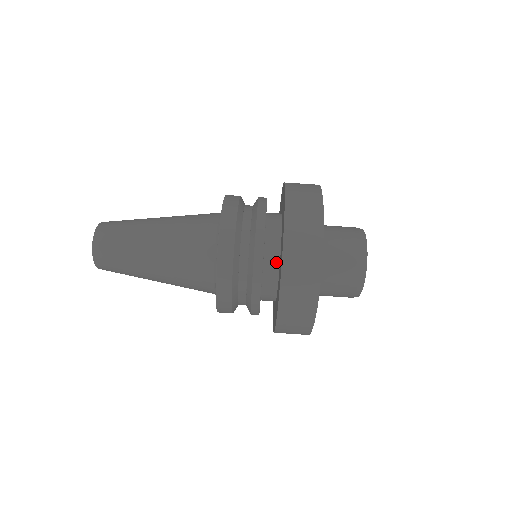
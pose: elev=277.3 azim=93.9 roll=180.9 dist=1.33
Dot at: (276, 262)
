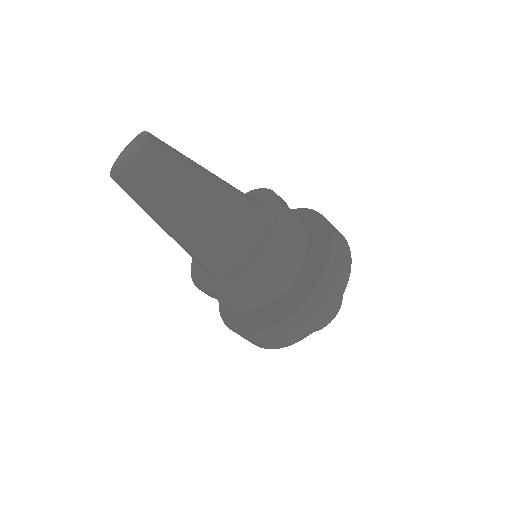
Dot at: occluded
